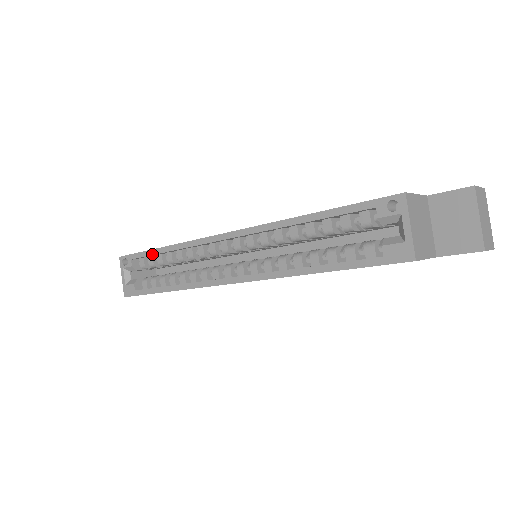
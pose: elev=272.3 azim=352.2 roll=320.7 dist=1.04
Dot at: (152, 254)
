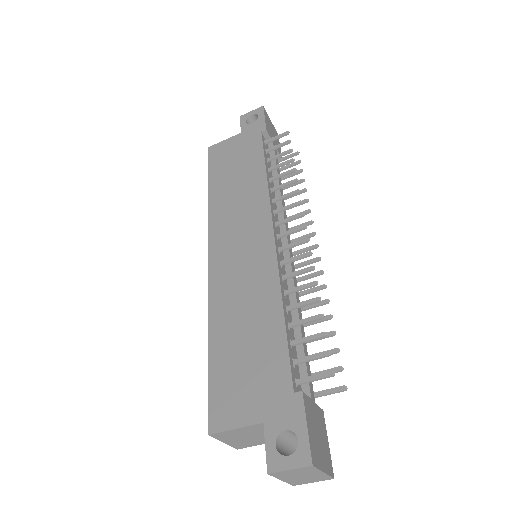
Dot at: occluded
